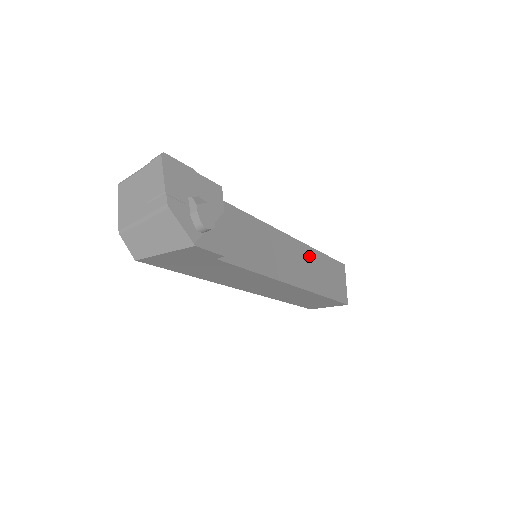
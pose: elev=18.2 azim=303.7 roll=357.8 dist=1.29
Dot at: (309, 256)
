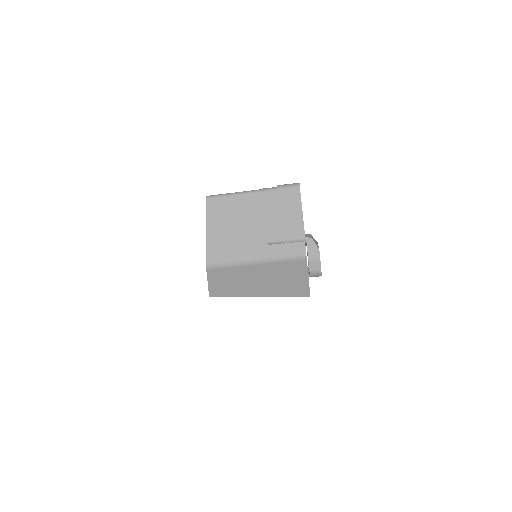
Dot at: occluded
